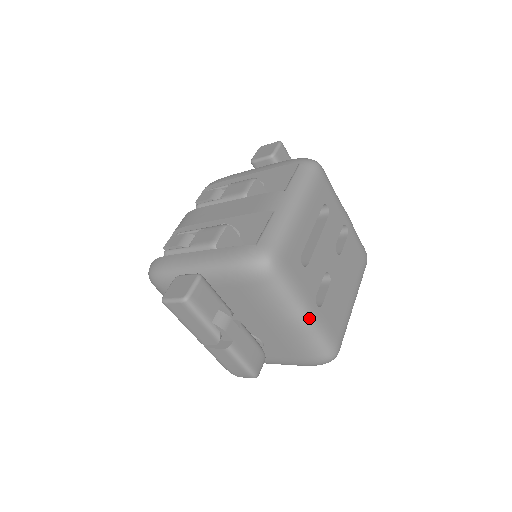
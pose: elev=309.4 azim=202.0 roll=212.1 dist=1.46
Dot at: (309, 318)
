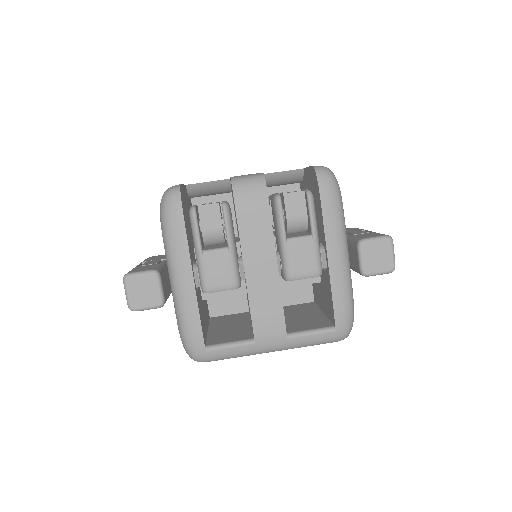
Dot at: occluded
